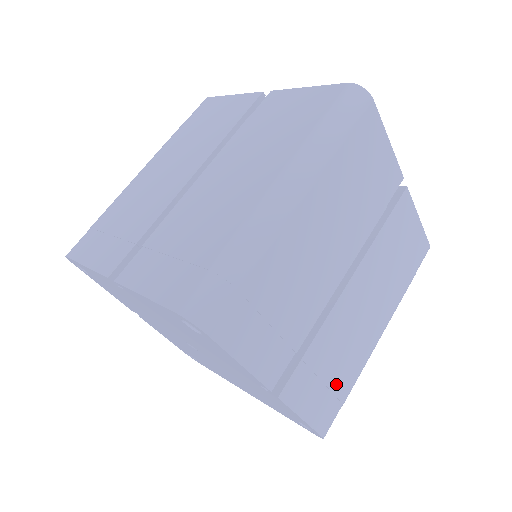
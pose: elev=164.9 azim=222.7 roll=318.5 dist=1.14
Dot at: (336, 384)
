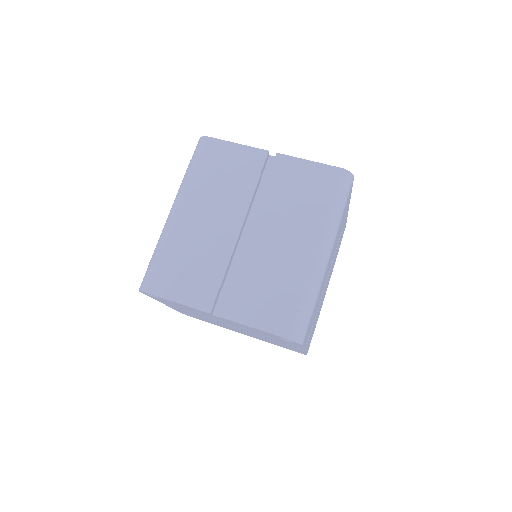
Dot at: occluded
